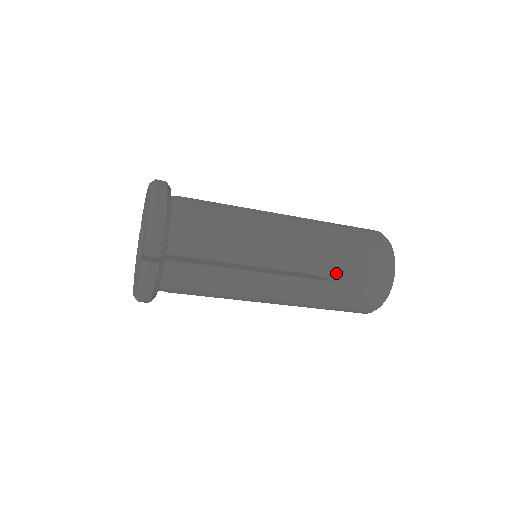
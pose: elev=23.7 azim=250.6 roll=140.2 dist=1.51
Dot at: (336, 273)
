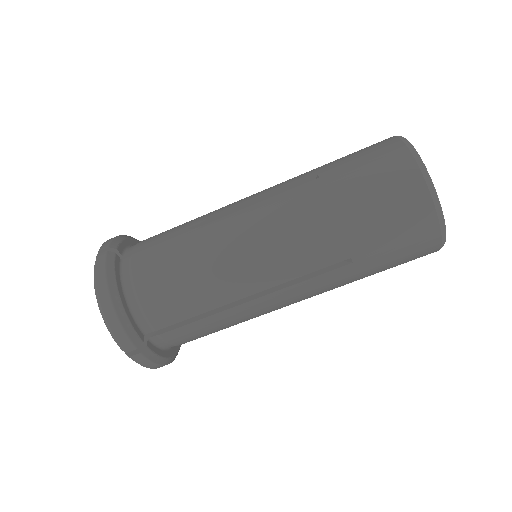
Dot at: (316, 173)
